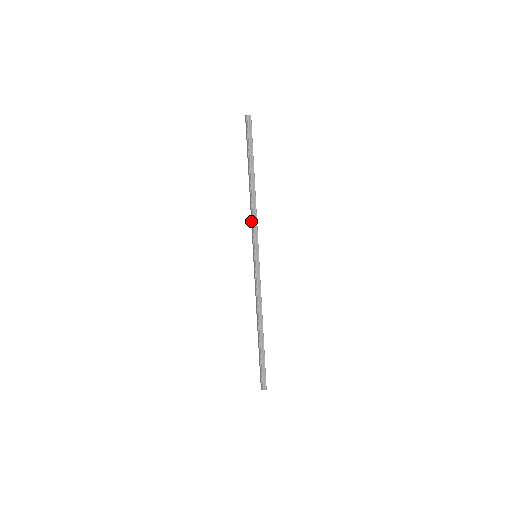
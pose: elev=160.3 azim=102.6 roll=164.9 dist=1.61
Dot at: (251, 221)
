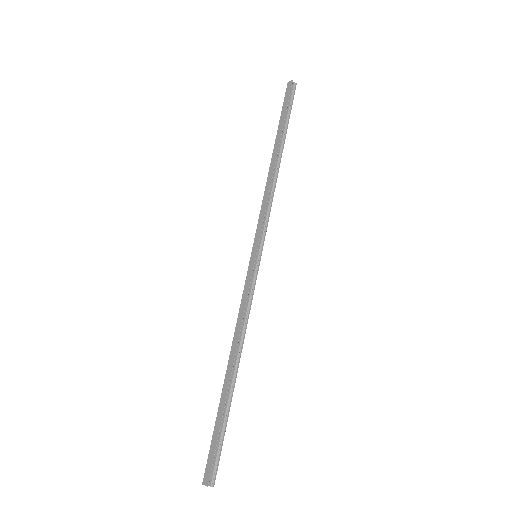
Dot at: (262, 206)
